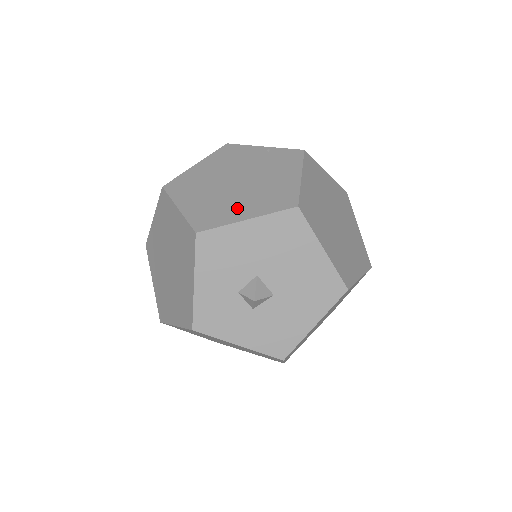
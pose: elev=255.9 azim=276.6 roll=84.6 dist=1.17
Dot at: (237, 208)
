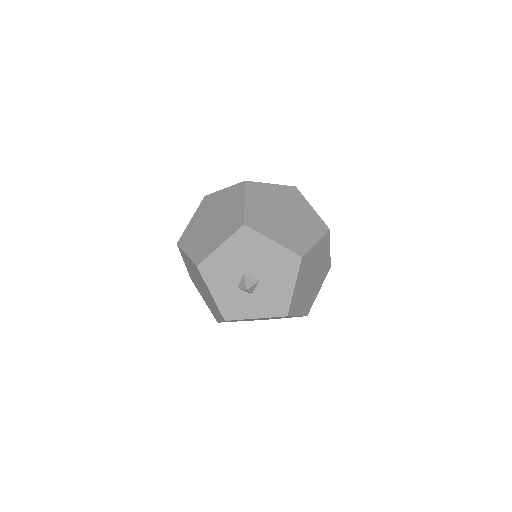
Dot at: (214, 240)
